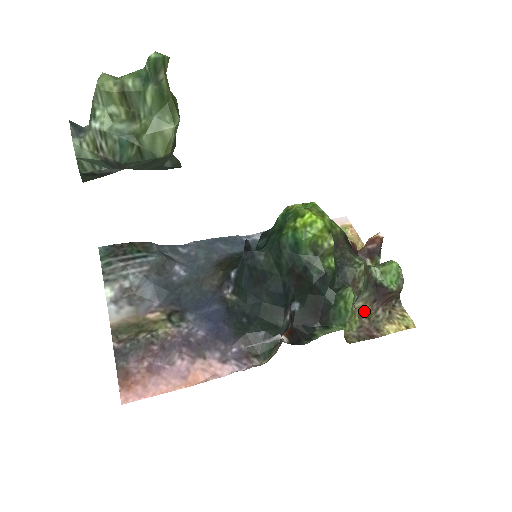
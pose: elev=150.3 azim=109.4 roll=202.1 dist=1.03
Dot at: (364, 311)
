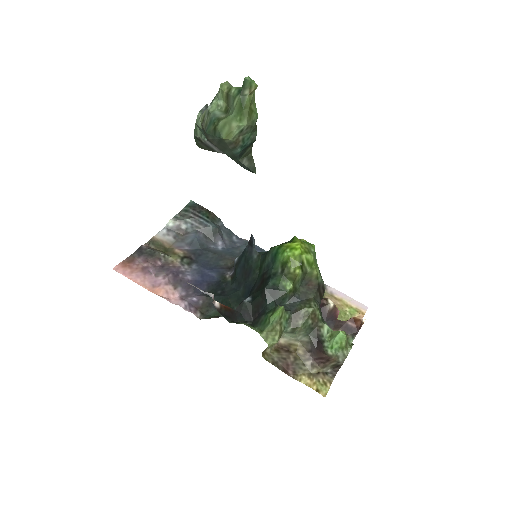
Dot at: (297, 351)
